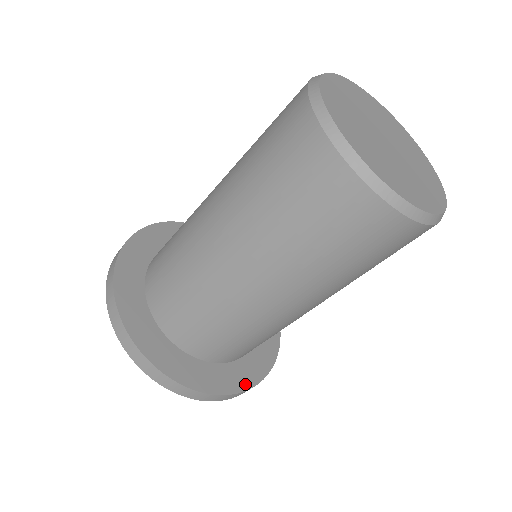
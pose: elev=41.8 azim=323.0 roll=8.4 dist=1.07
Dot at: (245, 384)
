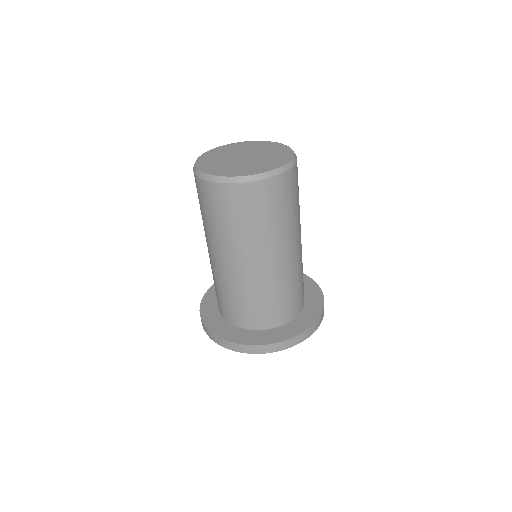
Dot at: (318, 310)
